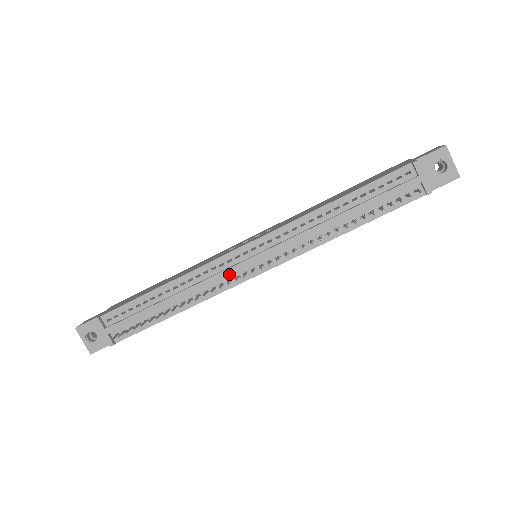
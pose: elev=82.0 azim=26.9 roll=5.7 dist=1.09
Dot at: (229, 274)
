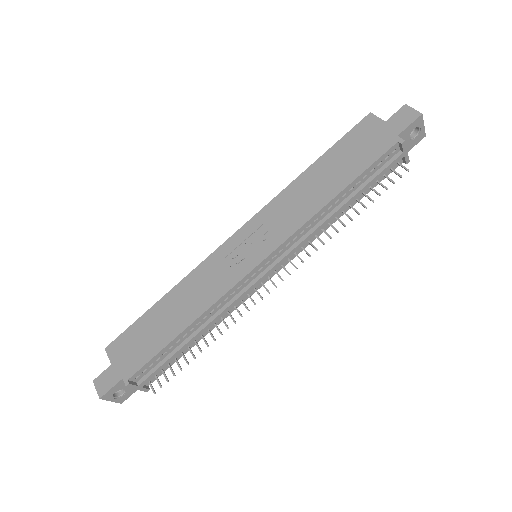
Dot at: (249, 292)
